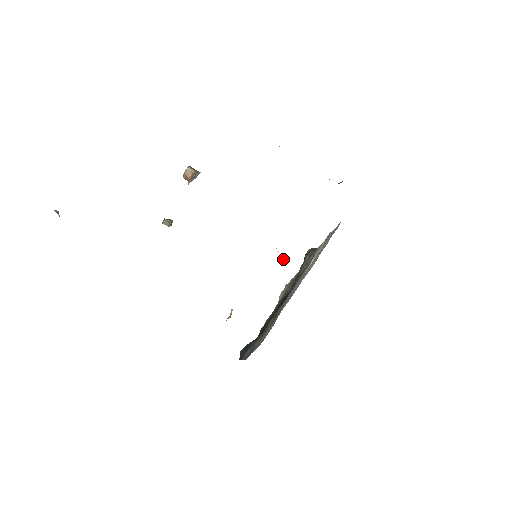
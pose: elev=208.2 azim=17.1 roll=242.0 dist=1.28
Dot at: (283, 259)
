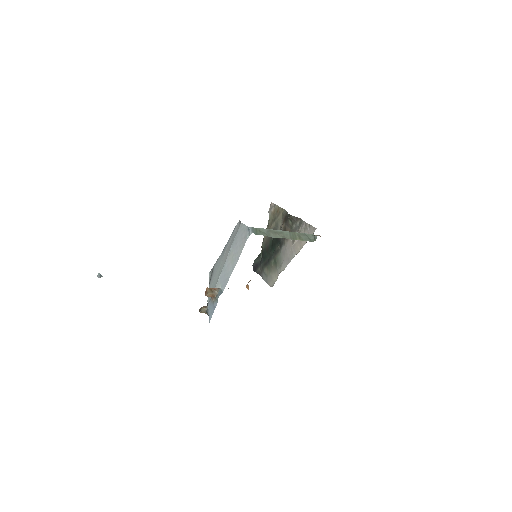
Dot at: occluded
